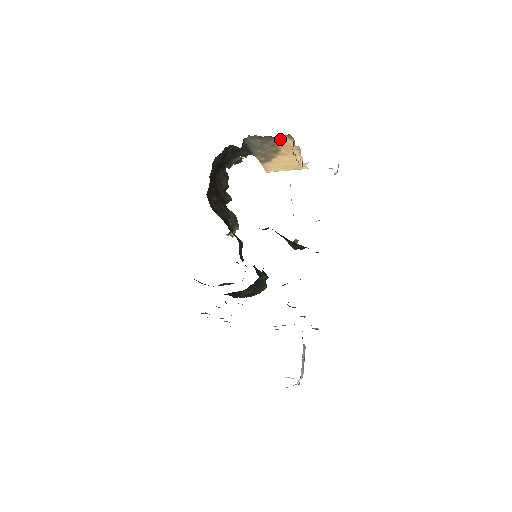
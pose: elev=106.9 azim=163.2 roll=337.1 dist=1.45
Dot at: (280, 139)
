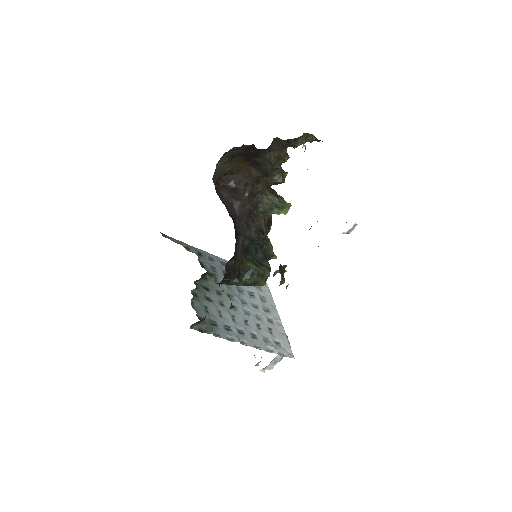
Dot at: occluded
